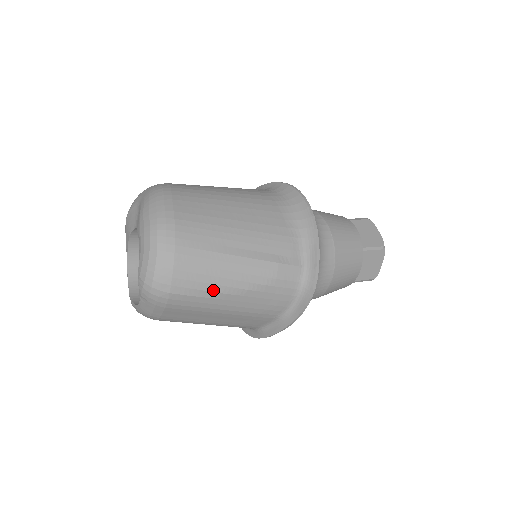
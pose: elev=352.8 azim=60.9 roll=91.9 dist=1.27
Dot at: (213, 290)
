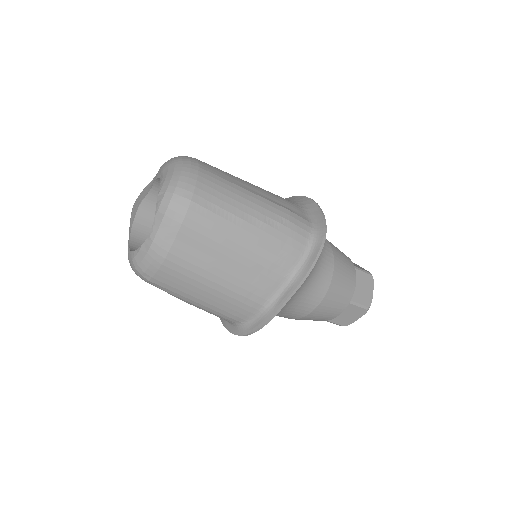
Dot at: (232, 212)
